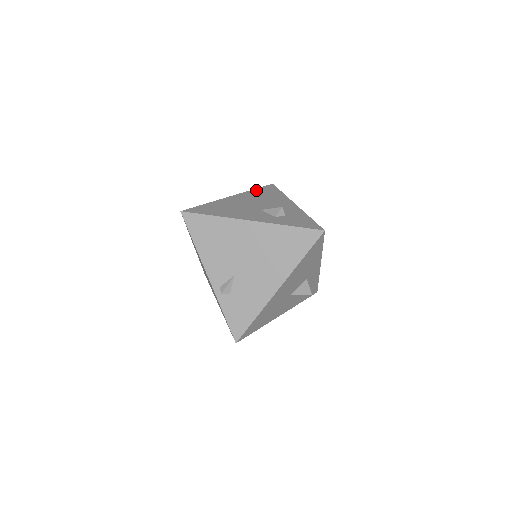
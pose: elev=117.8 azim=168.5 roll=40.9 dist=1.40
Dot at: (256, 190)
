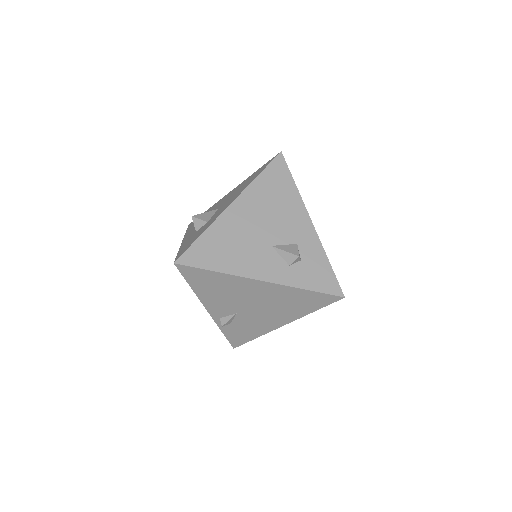
Dot at: (261, 179)
